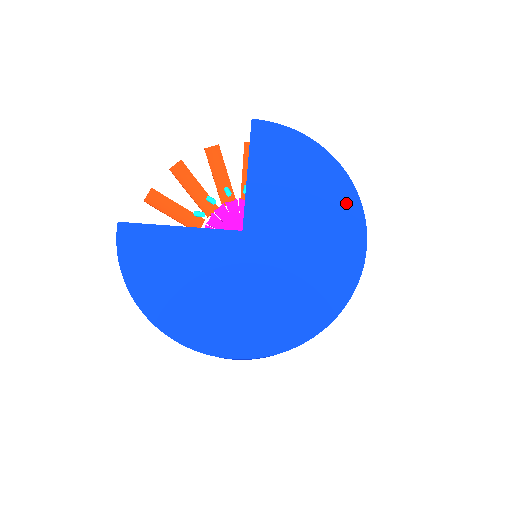
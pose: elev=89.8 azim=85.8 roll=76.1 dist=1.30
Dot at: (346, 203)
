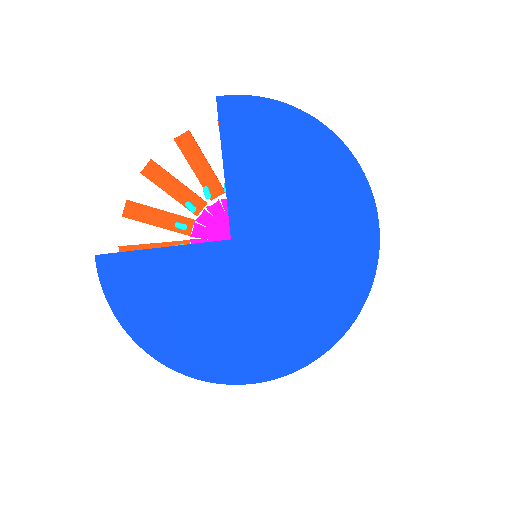
Dot at: (347, 181)
